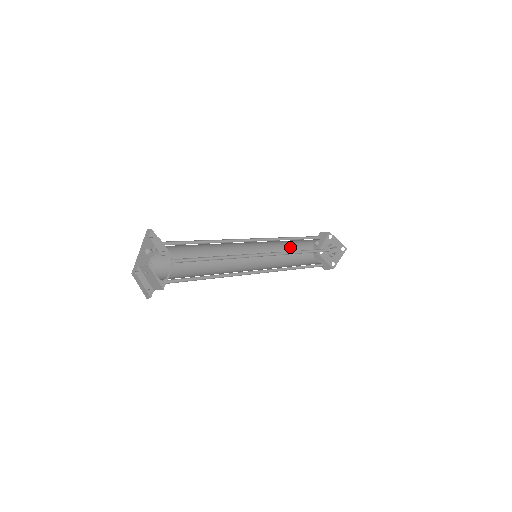
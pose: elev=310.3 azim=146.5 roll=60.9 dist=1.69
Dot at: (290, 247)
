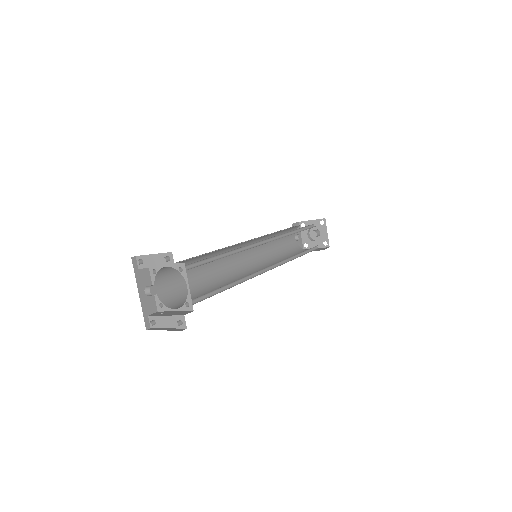
Dot at: (278, 248)
